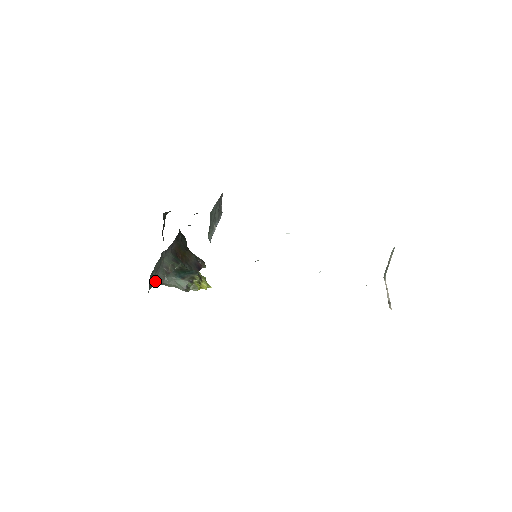
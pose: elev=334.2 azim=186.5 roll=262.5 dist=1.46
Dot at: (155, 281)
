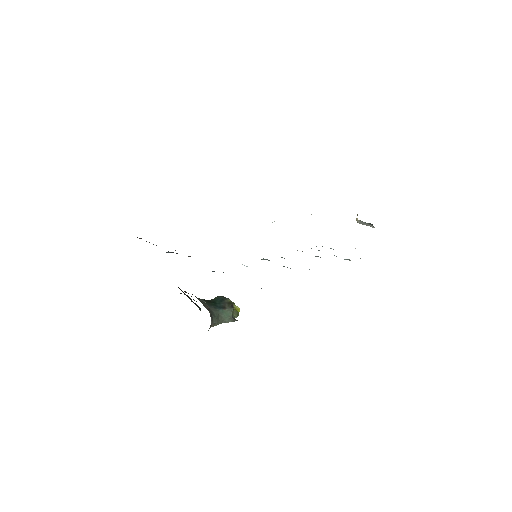
Dot at: occluded
